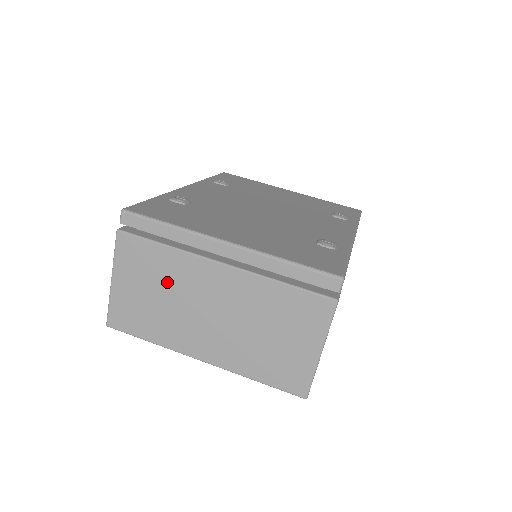
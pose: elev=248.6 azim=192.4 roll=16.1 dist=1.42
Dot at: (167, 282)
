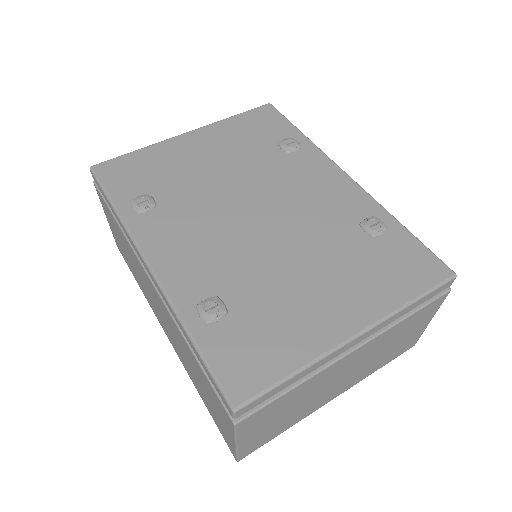
Dot at: (299, 400)
